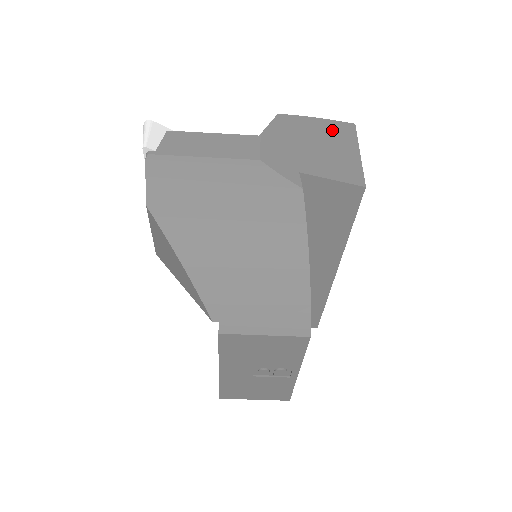
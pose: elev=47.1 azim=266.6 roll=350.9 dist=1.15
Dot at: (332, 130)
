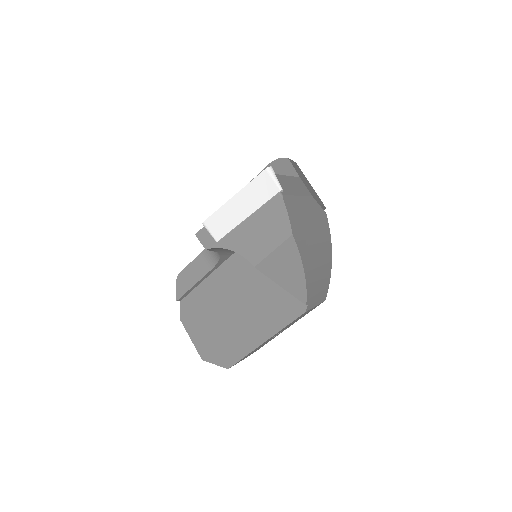
Dot at: (299, 169)
